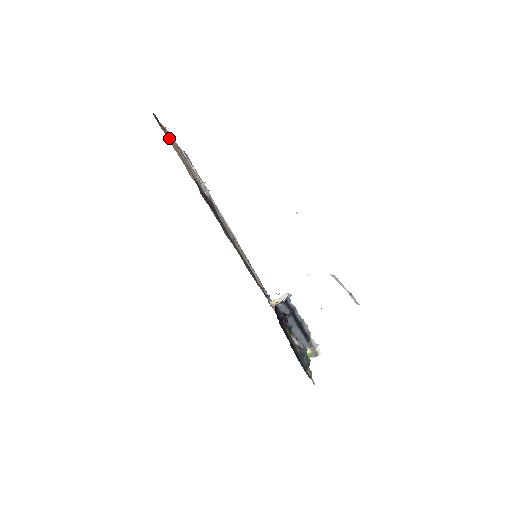
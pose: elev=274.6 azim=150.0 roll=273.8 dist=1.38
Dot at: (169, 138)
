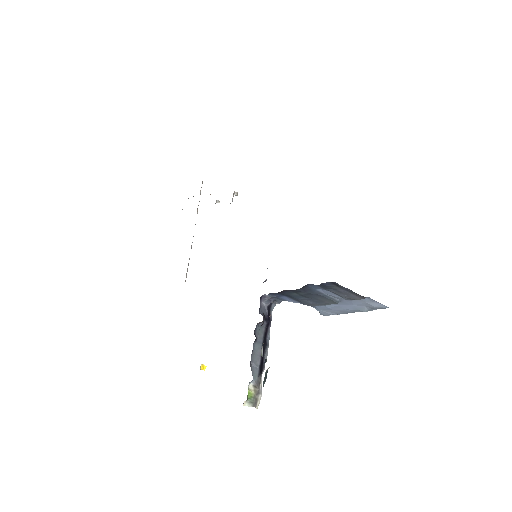
Dot at: occluded
